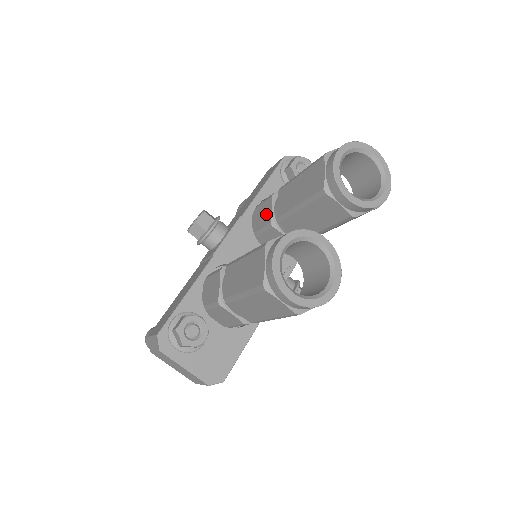
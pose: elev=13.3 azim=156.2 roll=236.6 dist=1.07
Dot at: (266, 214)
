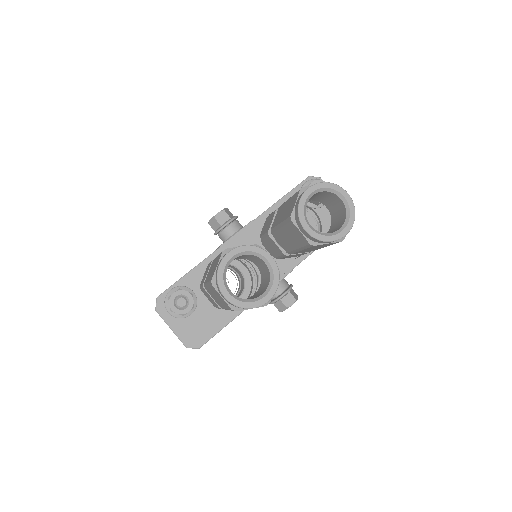
Dot at: (269, 223)
